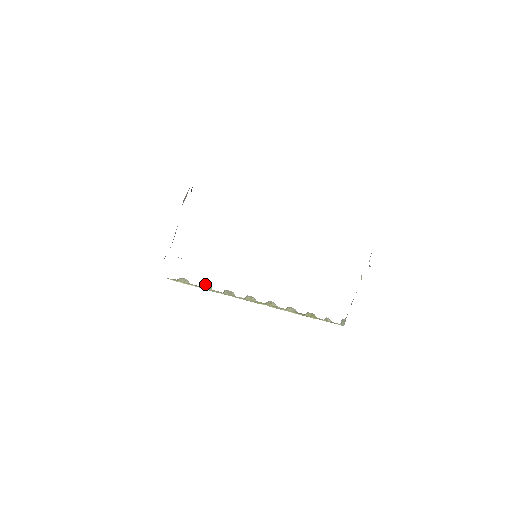
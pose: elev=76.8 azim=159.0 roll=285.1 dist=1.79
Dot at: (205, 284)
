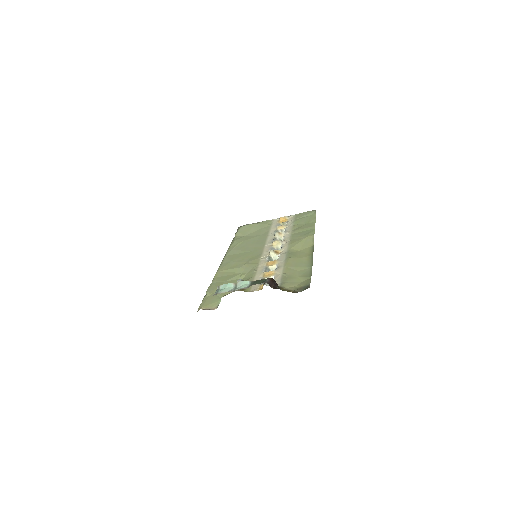
Dot at: occluded
